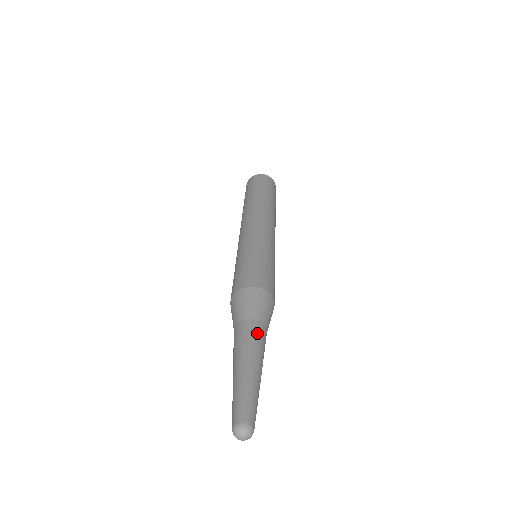
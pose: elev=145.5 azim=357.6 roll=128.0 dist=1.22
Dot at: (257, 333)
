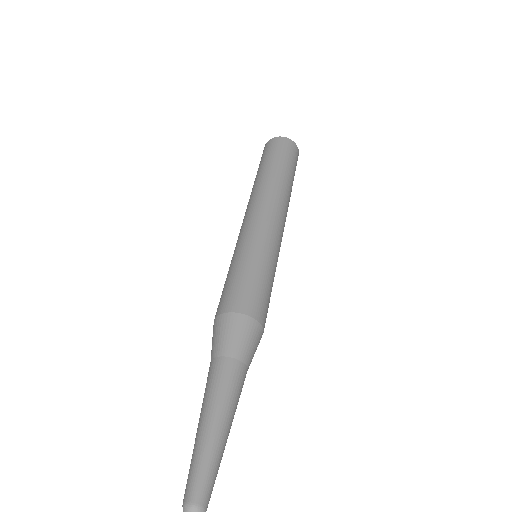
Dot at: (217, 375)
